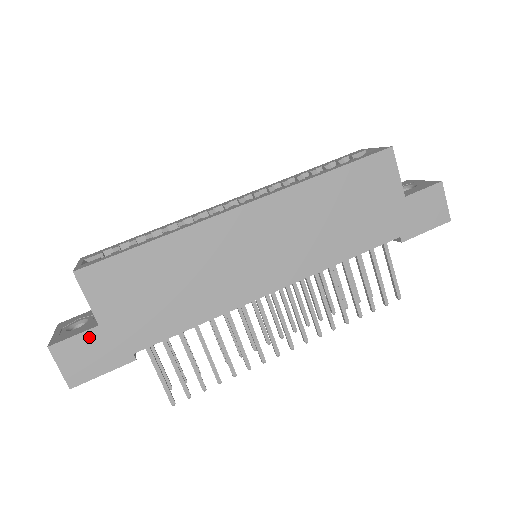
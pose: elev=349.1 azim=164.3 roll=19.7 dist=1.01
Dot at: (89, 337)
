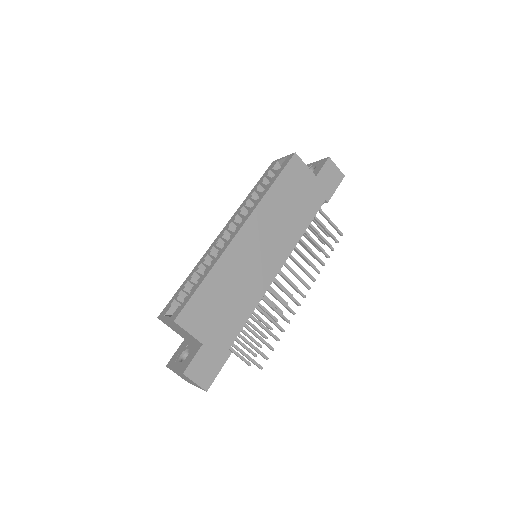
Dot at: (201, 354)
